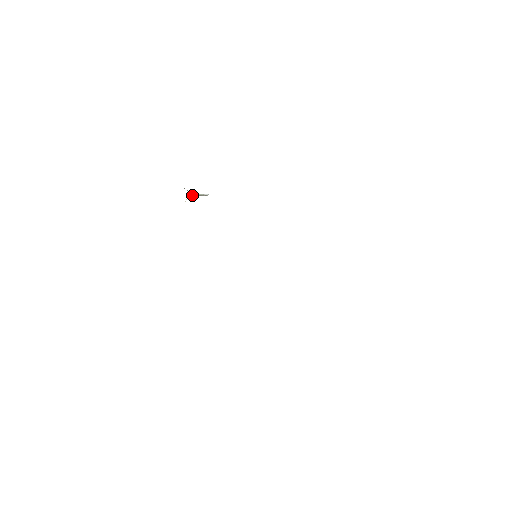
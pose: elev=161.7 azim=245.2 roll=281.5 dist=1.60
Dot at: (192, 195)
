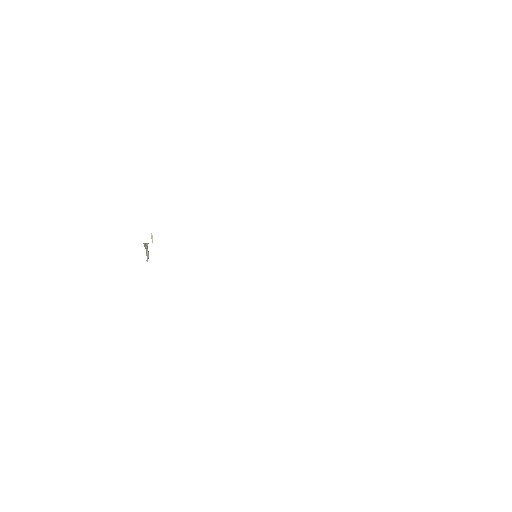
Dot at: (147, 248)
